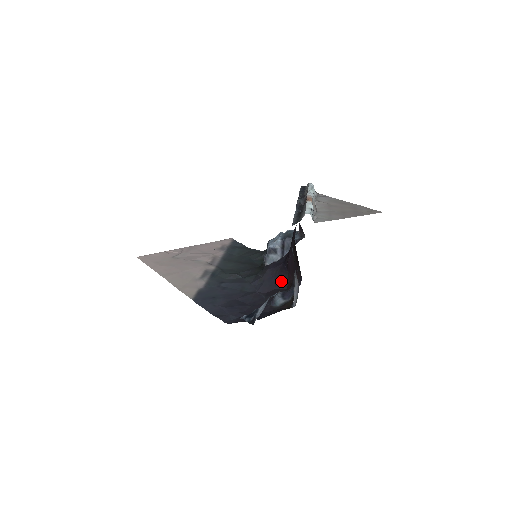
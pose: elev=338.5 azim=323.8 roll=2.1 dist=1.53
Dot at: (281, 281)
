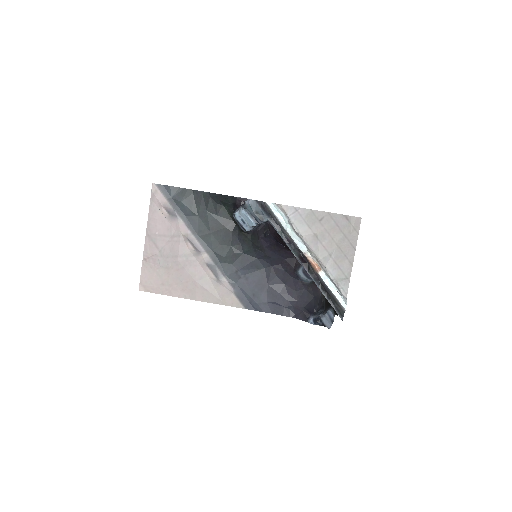
Dot at: (286, 254)
